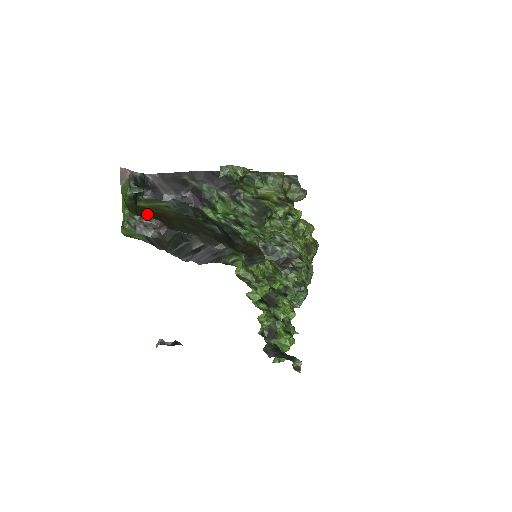
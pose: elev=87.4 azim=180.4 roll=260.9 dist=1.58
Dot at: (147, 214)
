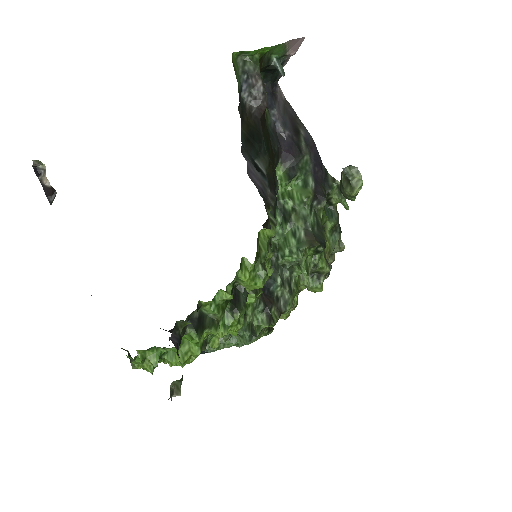
Dot at: occluded
